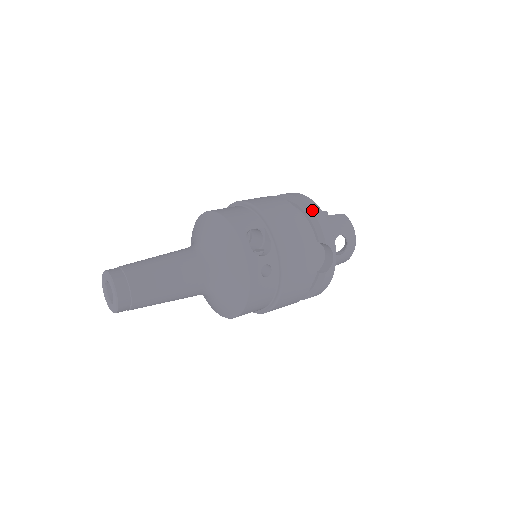
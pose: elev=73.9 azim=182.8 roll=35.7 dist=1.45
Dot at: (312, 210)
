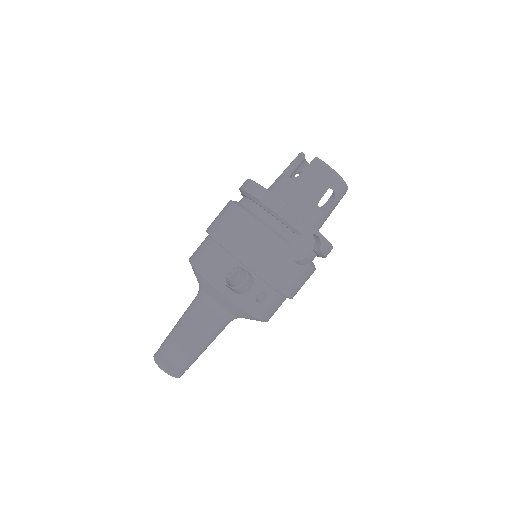
Dot at: (272, 209)
